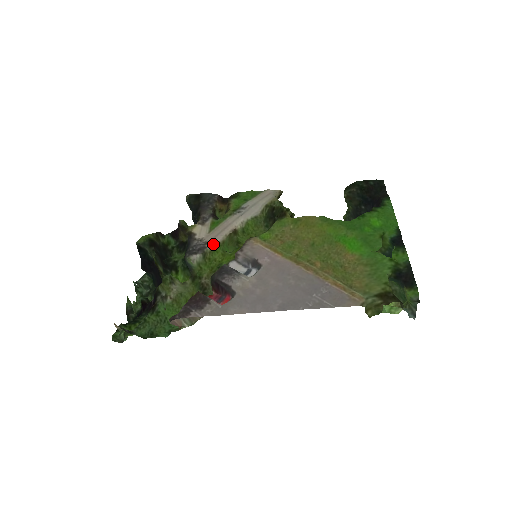
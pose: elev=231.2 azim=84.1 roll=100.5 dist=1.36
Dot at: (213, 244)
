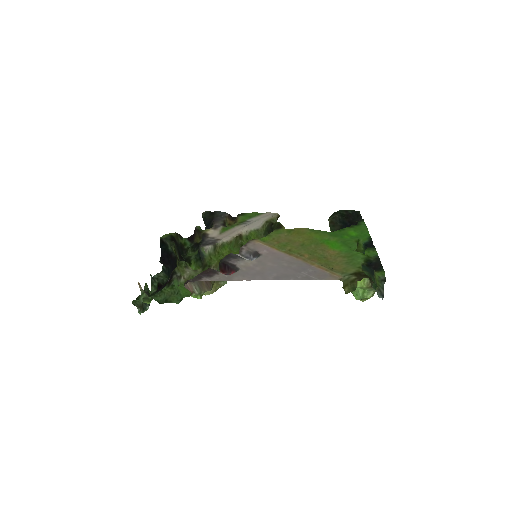
Dot at: (222, 241)
